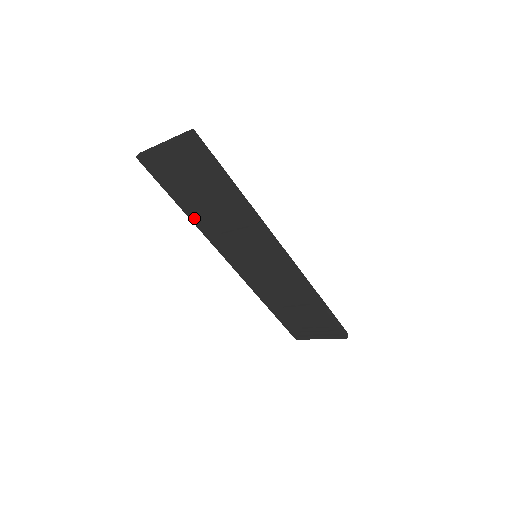
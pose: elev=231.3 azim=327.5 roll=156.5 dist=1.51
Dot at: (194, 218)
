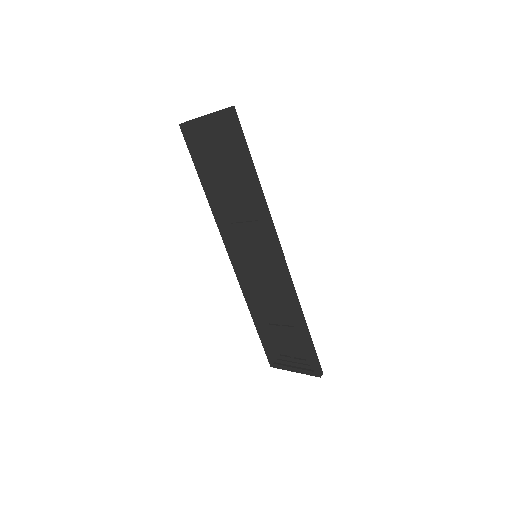
Dot at: (211, 199)
